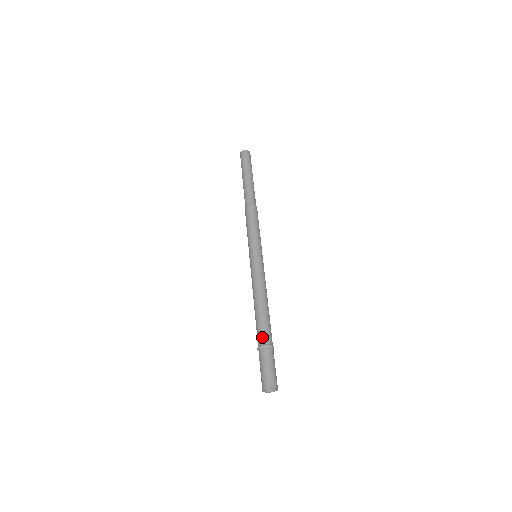
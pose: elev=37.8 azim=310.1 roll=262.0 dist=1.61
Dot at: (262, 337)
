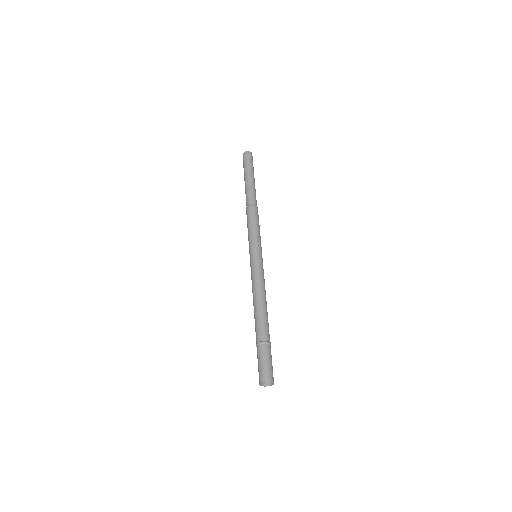
Dot at: (267, 334)
